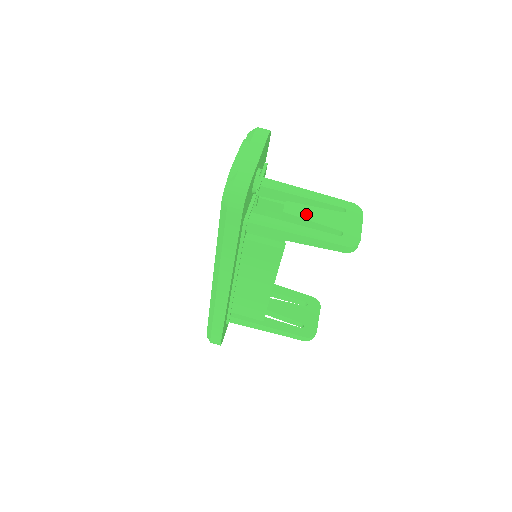
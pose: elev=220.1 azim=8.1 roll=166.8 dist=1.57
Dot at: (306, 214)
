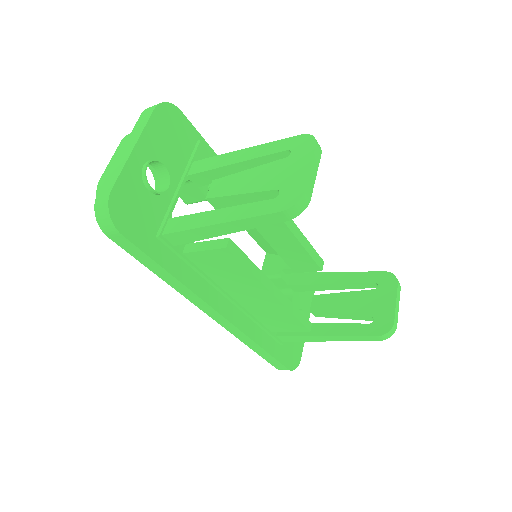
Dot at: (233, 187)
